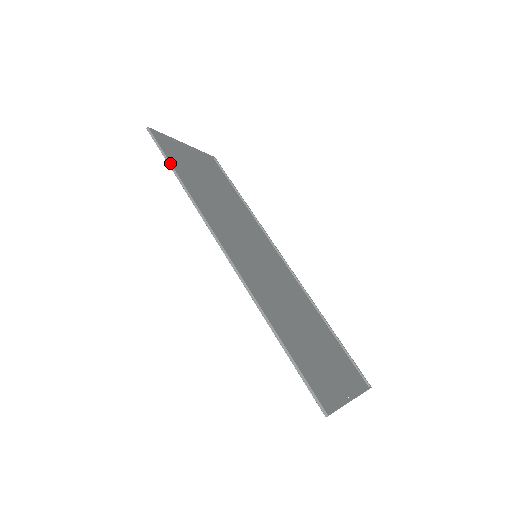
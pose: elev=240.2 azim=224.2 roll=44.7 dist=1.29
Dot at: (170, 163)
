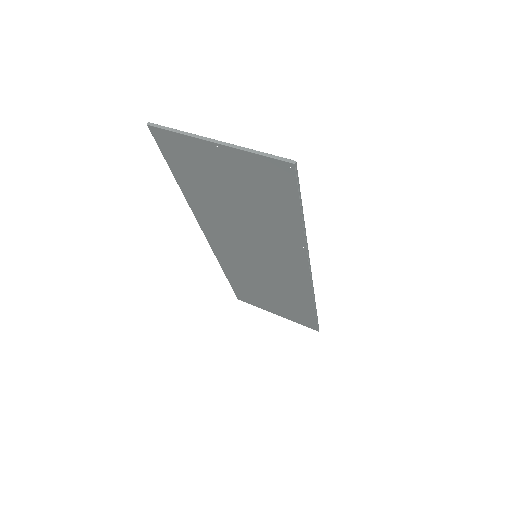
Dot at: occluded
